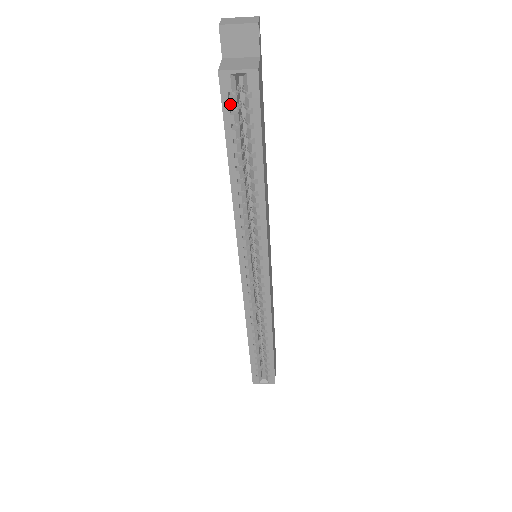
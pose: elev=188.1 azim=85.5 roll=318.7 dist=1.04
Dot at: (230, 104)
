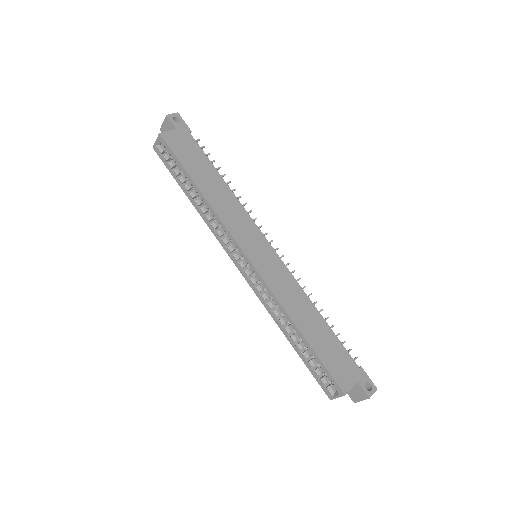
Dot at: (164, 159)
